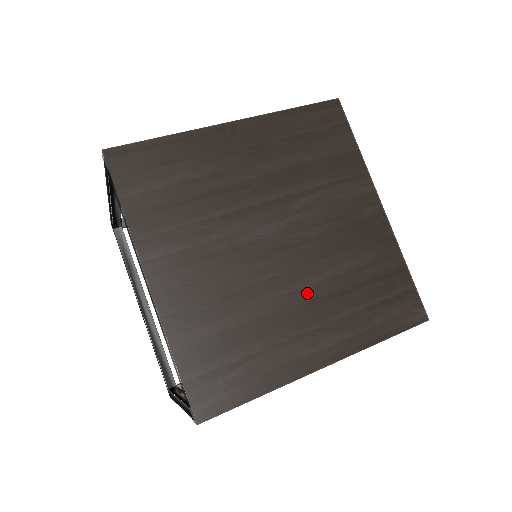
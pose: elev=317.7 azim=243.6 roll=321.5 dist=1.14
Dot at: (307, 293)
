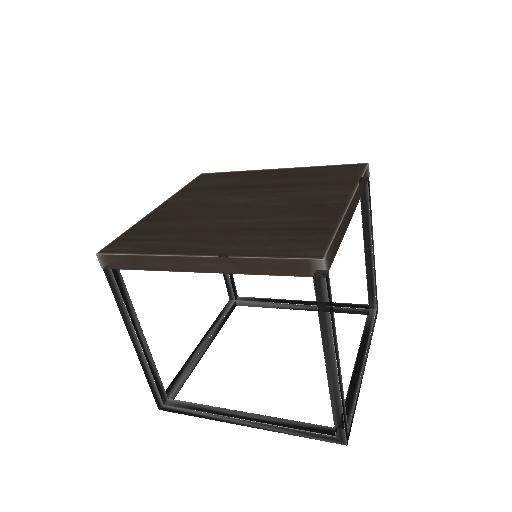
Dot at: (234, 225)
